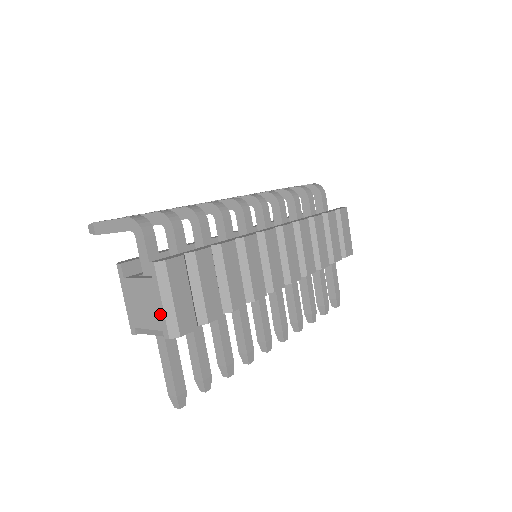
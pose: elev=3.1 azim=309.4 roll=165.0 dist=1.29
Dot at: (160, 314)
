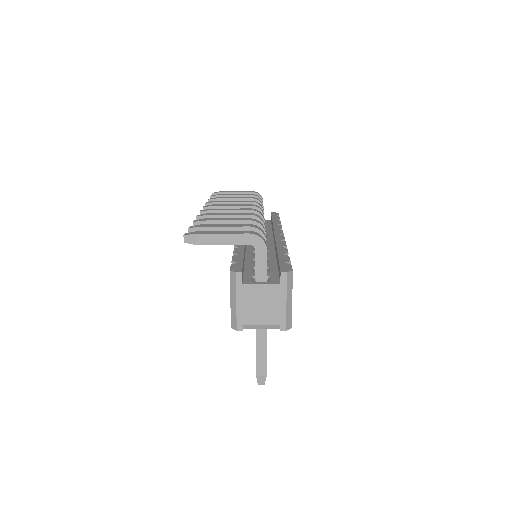
Dot at: (281, 312)
